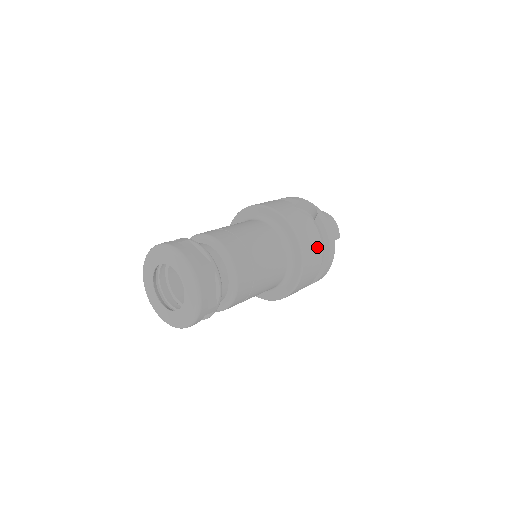
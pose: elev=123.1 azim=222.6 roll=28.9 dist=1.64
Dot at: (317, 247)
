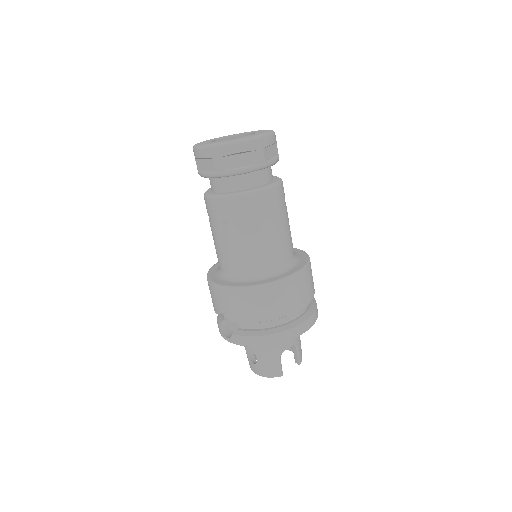
Dot at: (313, 287)
